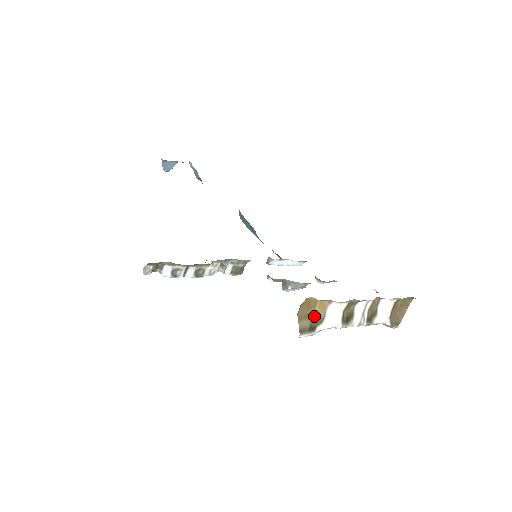
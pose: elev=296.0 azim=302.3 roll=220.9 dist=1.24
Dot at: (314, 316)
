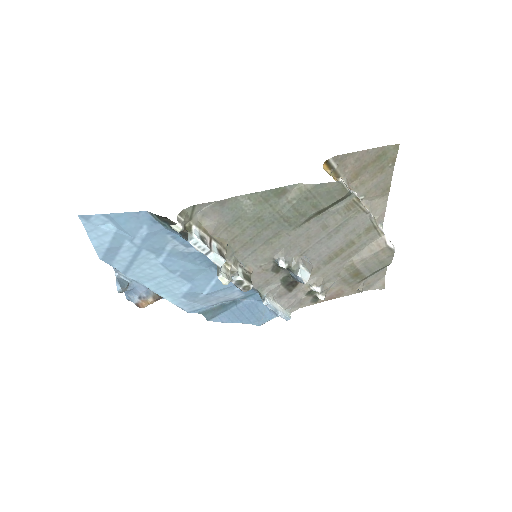
Dot at: occluded
